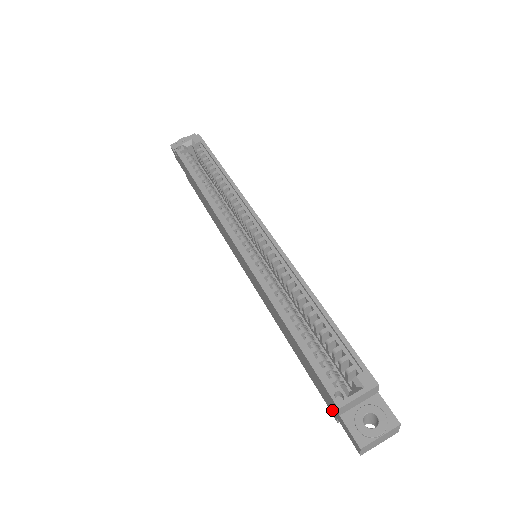
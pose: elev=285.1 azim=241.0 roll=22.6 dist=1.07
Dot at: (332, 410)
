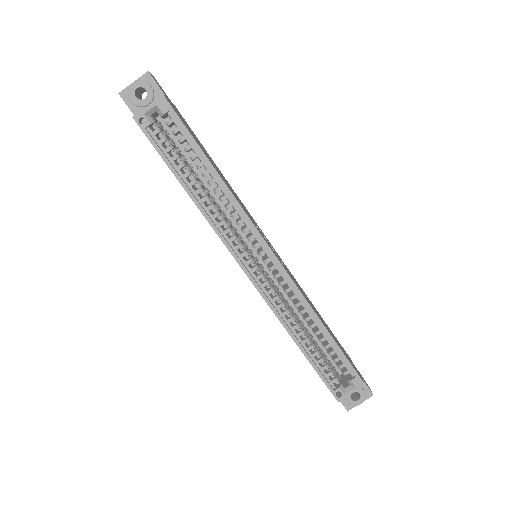
Dot at: occluded
